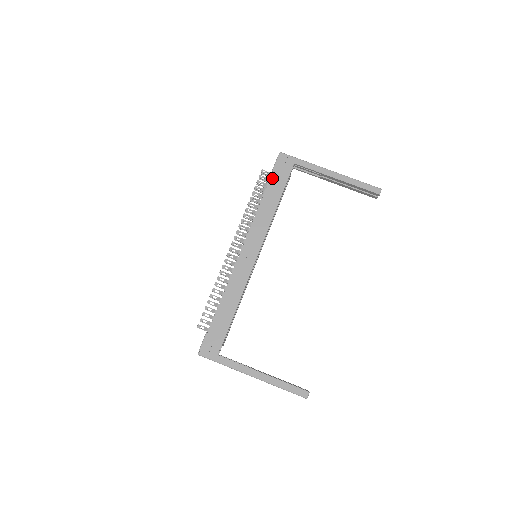
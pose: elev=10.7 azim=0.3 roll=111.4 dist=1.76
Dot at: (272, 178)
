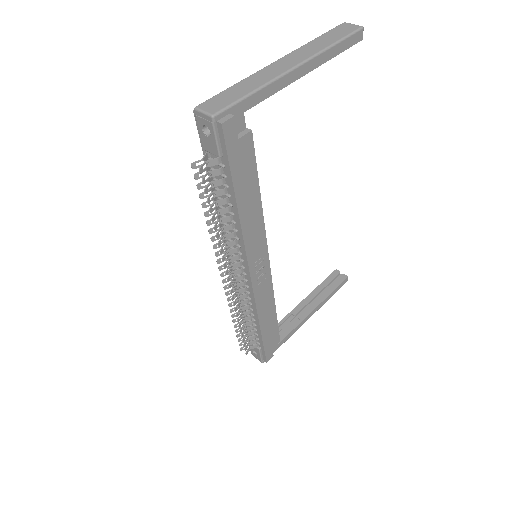
Dot at: (233, 173)
